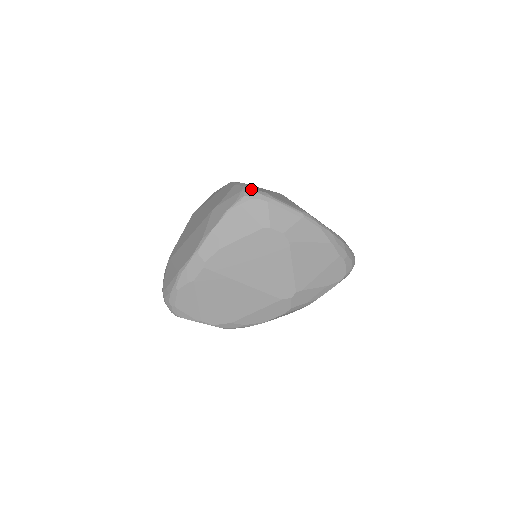
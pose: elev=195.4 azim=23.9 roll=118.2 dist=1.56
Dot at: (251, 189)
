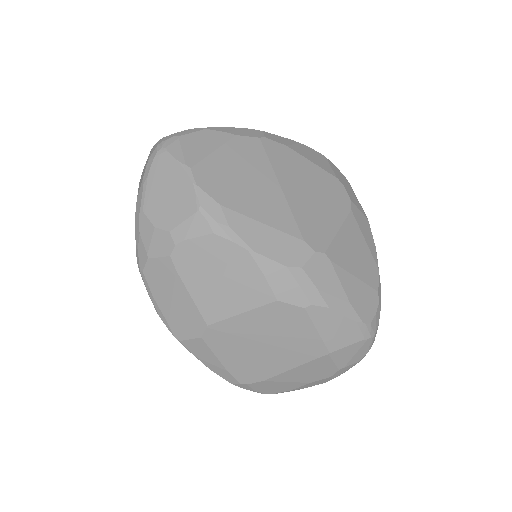
Dot at: occluded
